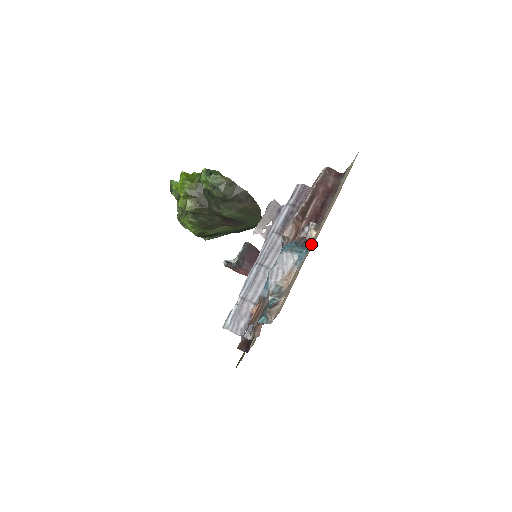
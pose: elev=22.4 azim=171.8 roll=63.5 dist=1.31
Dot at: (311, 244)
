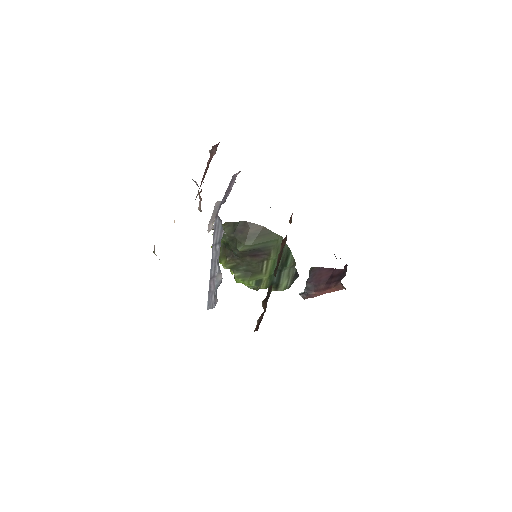
Dot at: occluded
